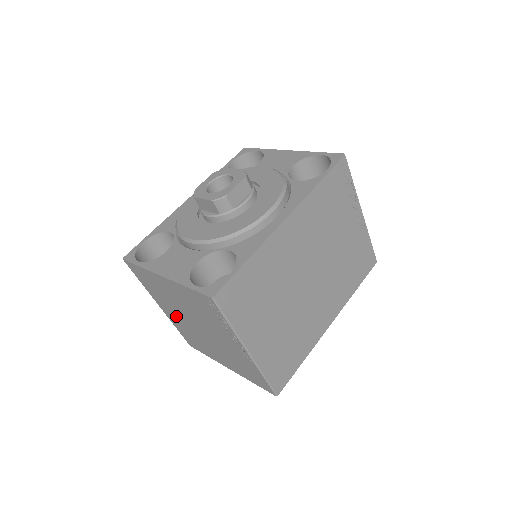
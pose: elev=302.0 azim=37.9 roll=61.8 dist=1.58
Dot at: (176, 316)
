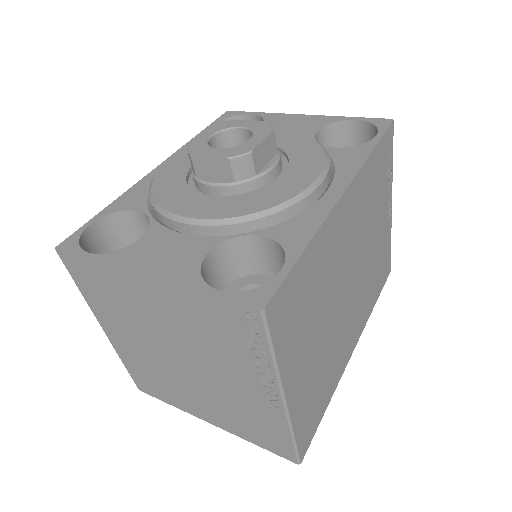
Dot at: (136, 345)
